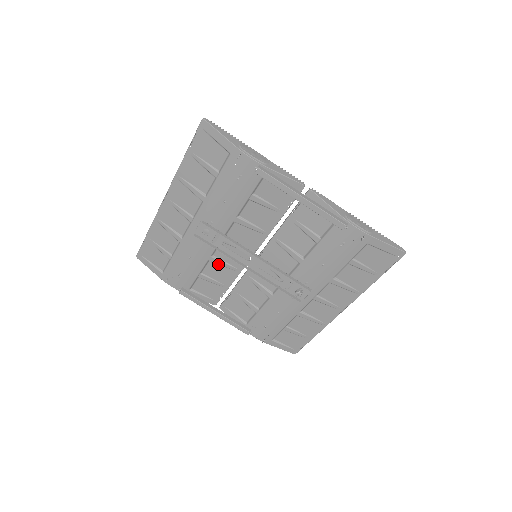
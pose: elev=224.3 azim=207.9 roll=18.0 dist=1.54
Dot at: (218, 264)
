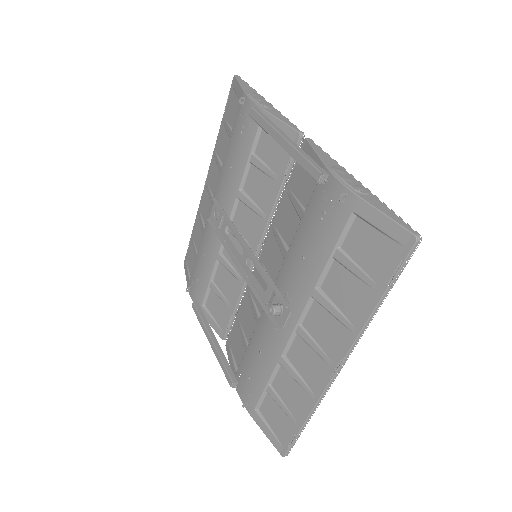
Dot at: (226, 268)
